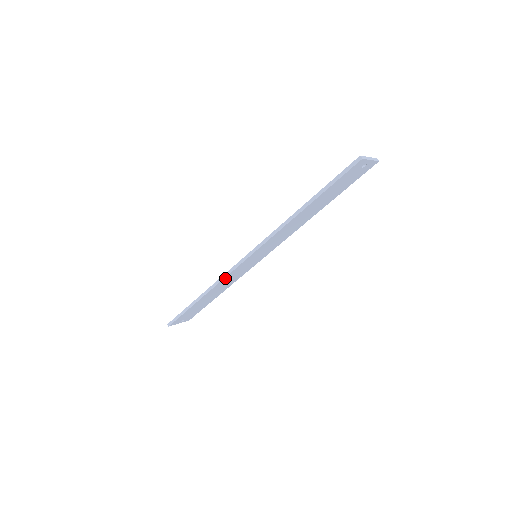
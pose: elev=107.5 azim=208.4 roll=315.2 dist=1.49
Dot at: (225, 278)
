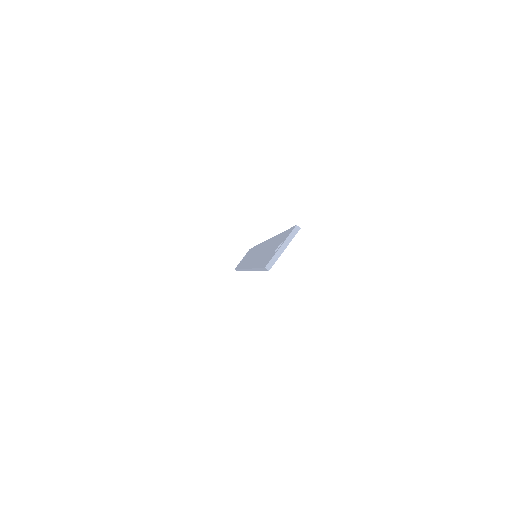
Dot at: occluded
